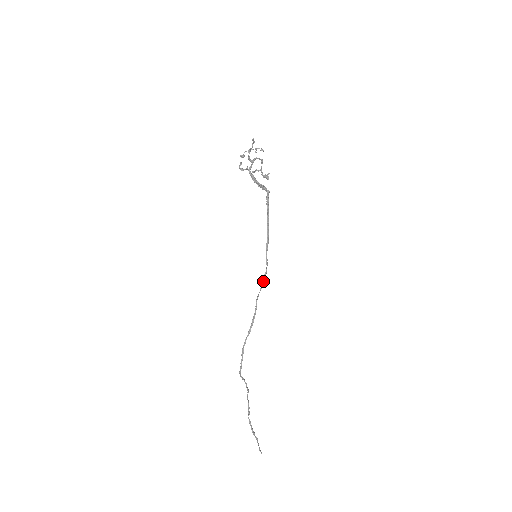
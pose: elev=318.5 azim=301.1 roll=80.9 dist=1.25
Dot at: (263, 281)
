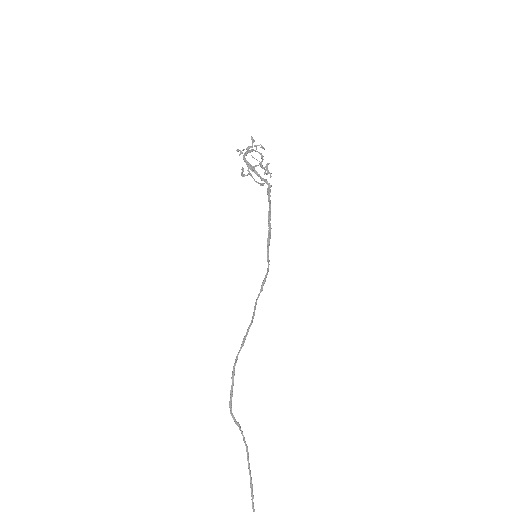
Dot at: (263, 282)
